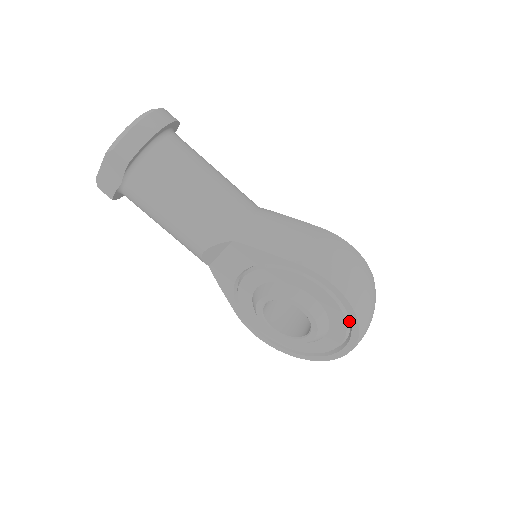
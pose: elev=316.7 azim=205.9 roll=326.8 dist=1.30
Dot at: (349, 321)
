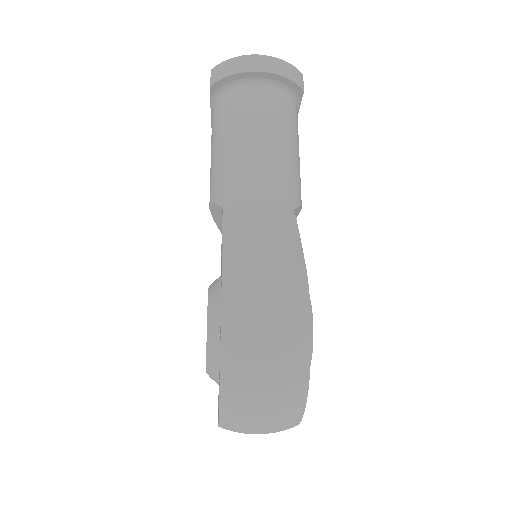
Dot at: occluded
